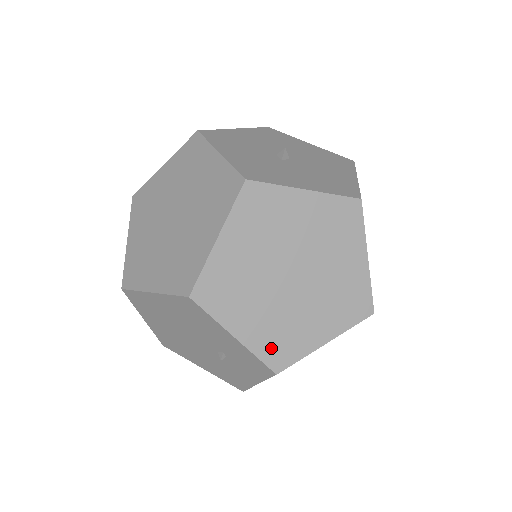
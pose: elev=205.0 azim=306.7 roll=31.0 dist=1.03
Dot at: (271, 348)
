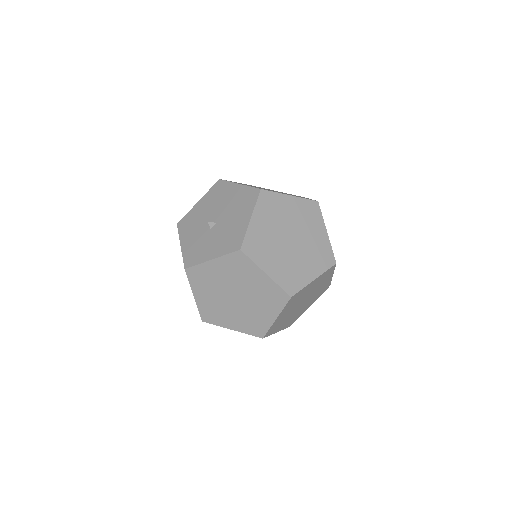
Dot at: (251, 329)
